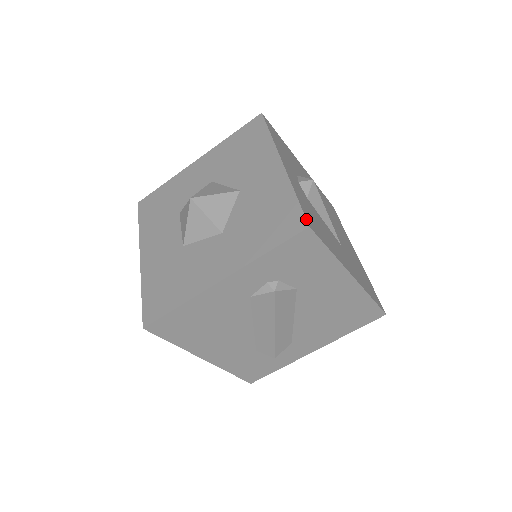
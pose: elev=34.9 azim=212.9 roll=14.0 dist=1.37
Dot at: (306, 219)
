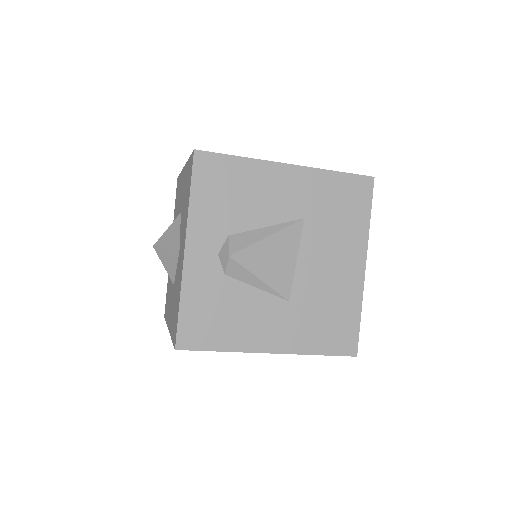
Dot at: (175, 340)
